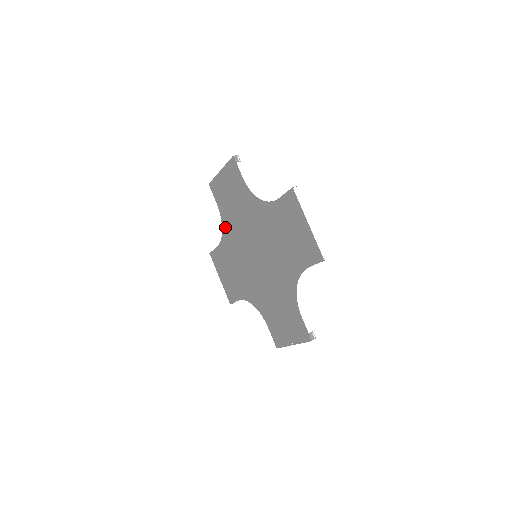
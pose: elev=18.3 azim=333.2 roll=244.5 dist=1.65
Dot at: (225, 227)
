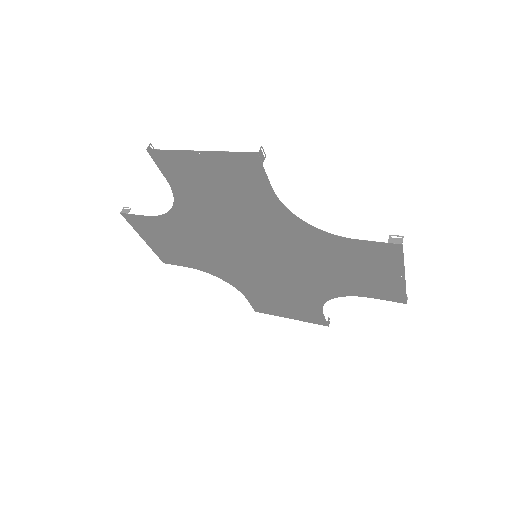
Dot at: (183, 209)
